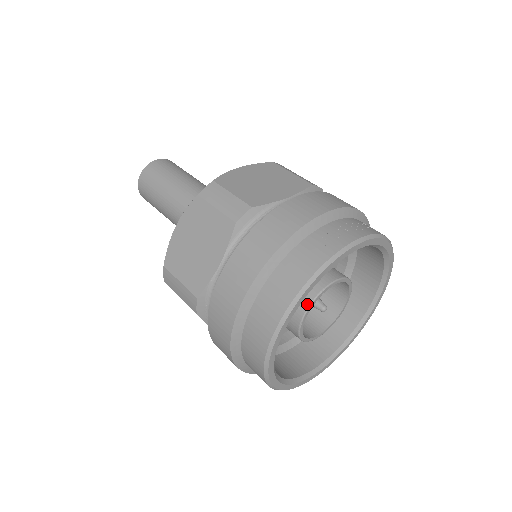
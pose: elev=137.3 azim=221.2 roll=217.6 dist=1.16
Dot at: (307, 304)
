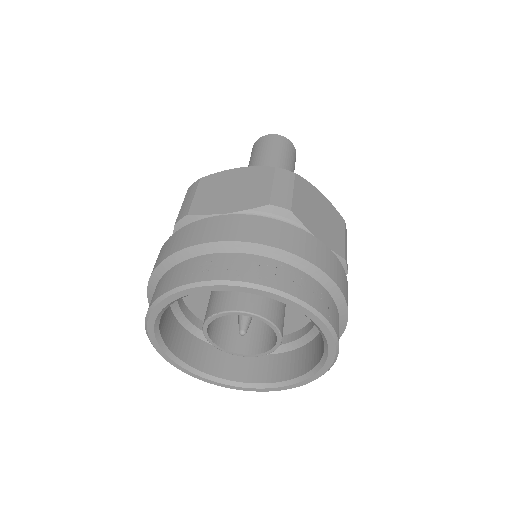
Dot at: (205, 320)
